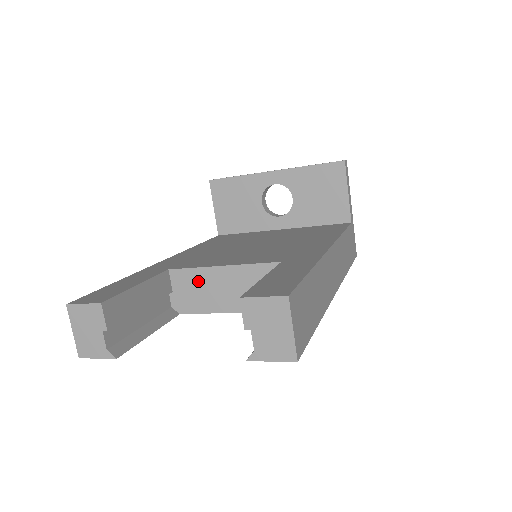
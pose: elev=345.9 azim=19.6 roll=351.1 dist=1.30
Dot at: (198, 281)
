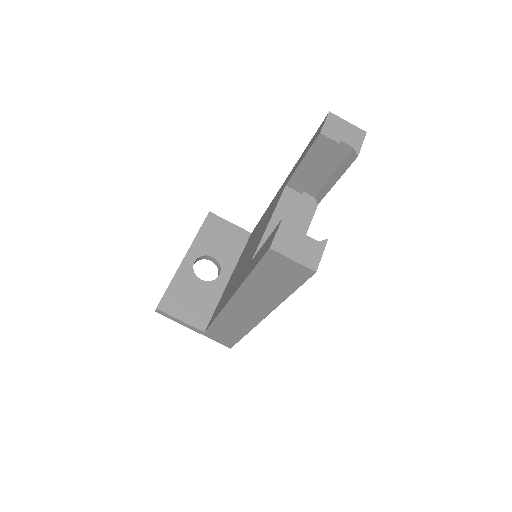
Dot at: occluded
